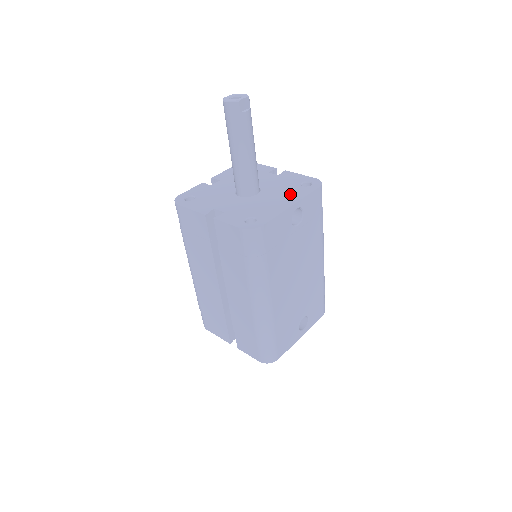
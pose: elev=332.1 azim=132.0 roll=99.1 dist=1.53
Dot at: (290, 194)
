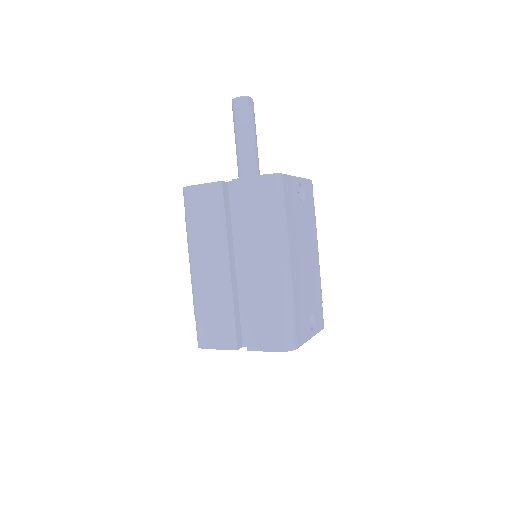
Dot at: occluded
